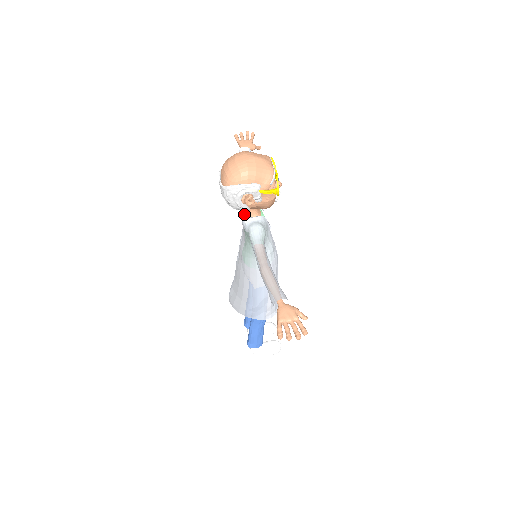
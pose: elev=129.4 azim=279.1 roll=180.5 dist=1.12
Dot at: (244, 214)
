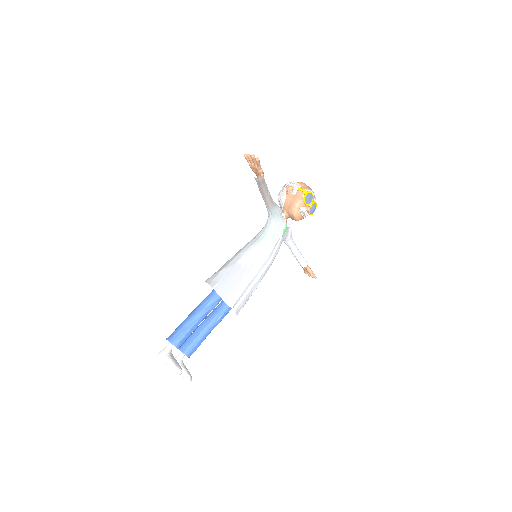
Dot at: occluded
